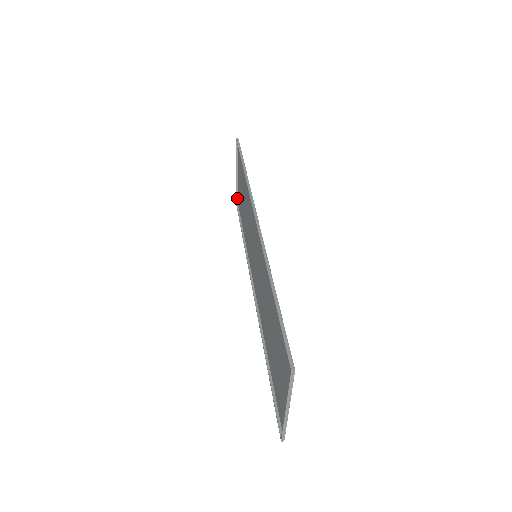
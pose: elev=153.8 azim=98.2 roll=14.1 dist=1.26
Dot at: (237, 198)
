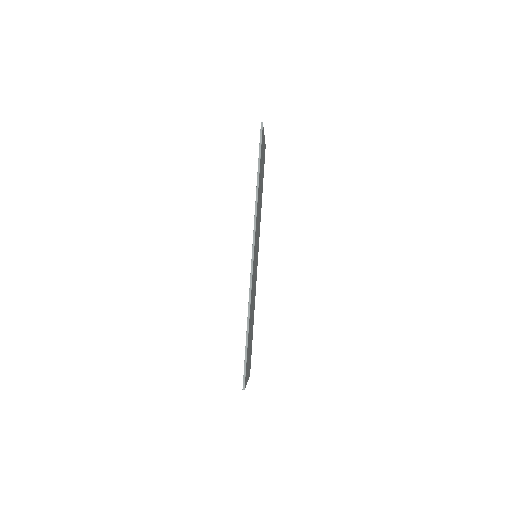
Dot at: (265, 144)
